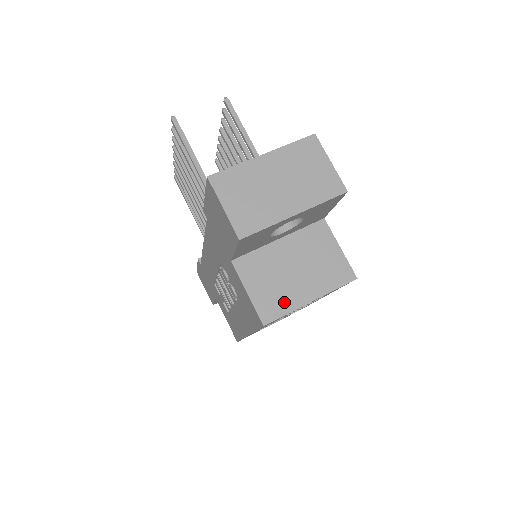
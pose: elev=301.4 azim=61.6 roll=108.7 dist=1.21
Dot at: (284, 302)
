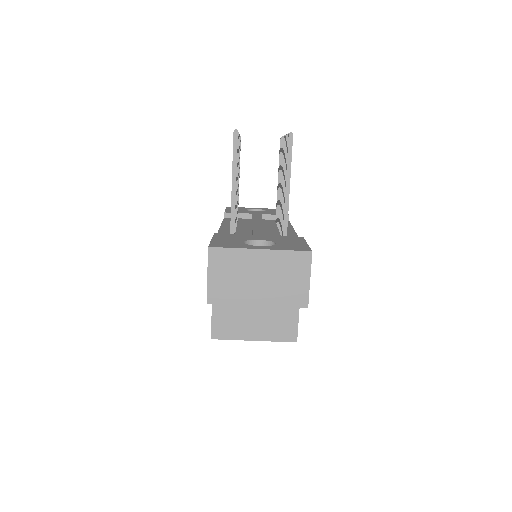
Dot at: (234, 331)
